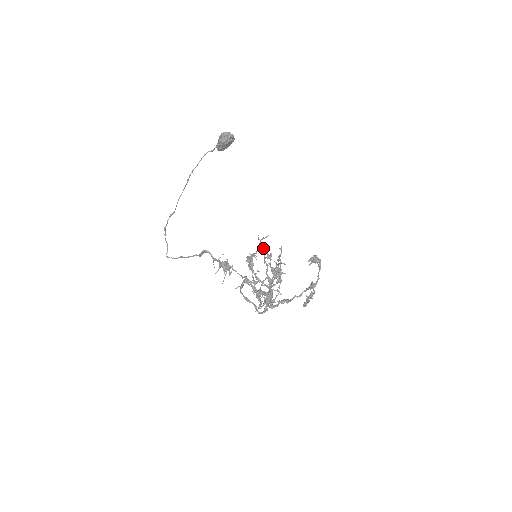
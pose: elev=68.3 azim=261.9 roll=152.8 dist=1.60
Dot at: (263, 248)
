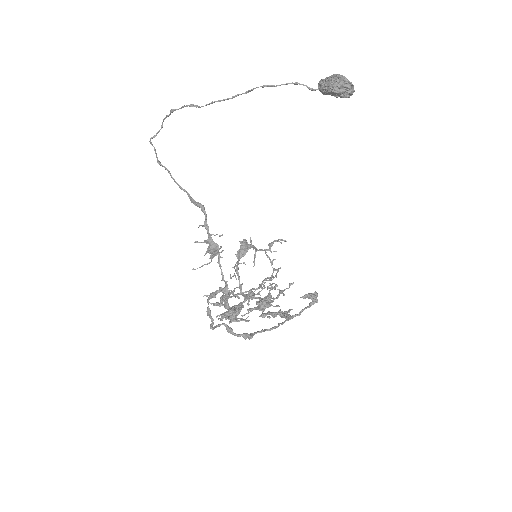
Dot at: occluded
